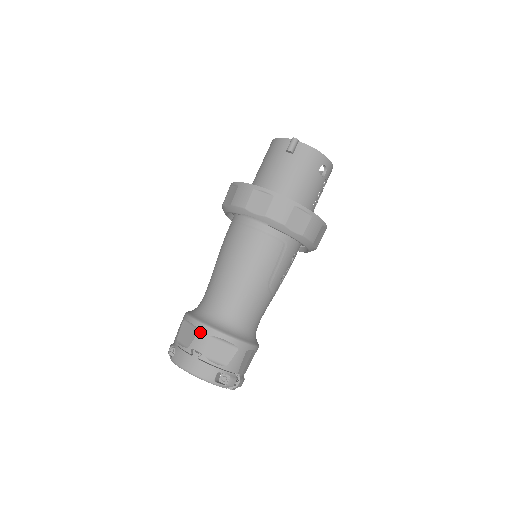
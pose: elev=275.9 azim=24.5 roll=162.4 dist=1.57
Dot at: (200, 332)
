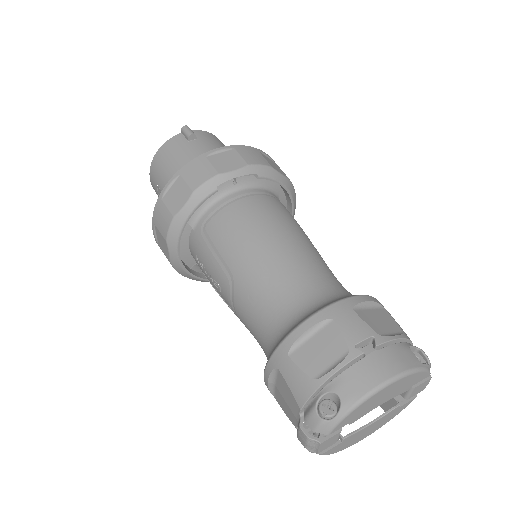
Dot at: (337, 317)
